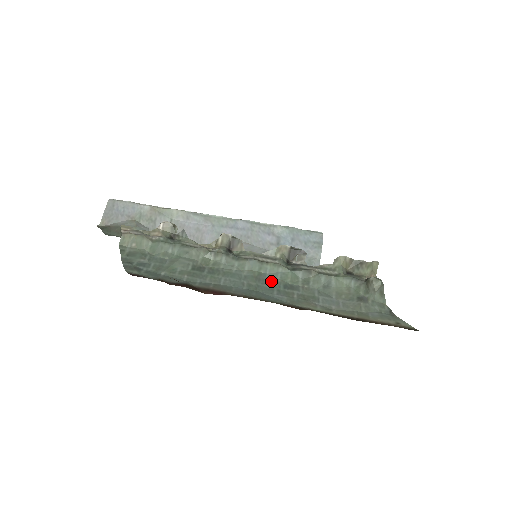
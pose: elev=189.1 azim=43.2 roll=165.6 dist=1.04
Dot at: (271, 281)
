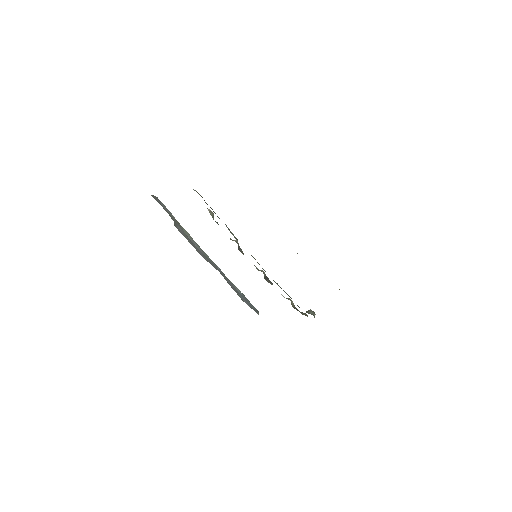
Dot at: occluded
